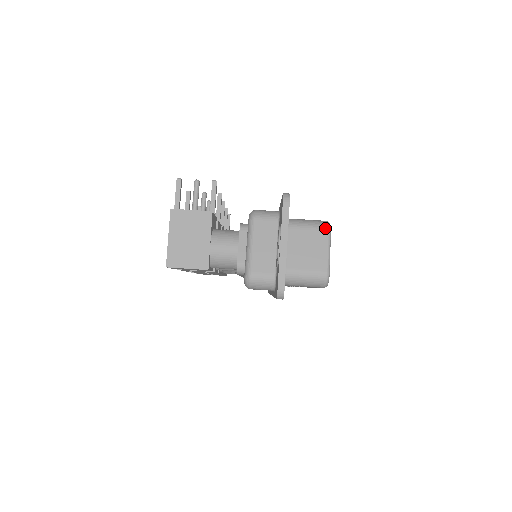
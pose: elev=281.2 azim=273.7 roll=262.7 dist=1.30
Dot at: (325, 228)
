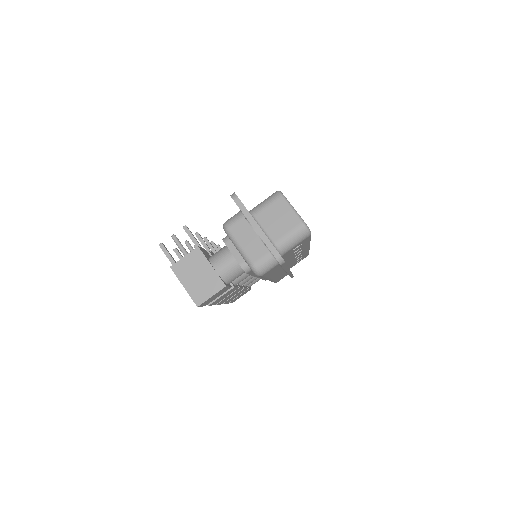
Dot at: (278, 196)
